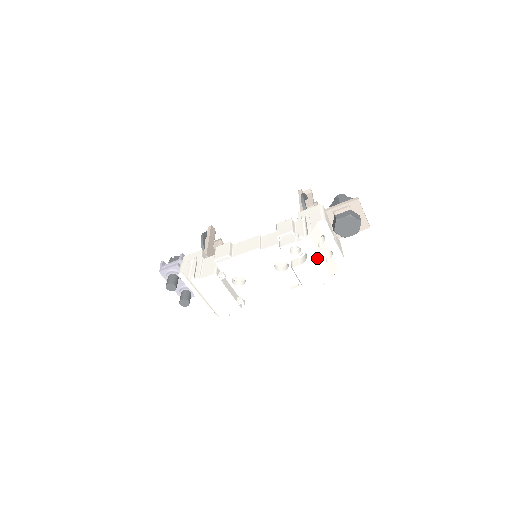
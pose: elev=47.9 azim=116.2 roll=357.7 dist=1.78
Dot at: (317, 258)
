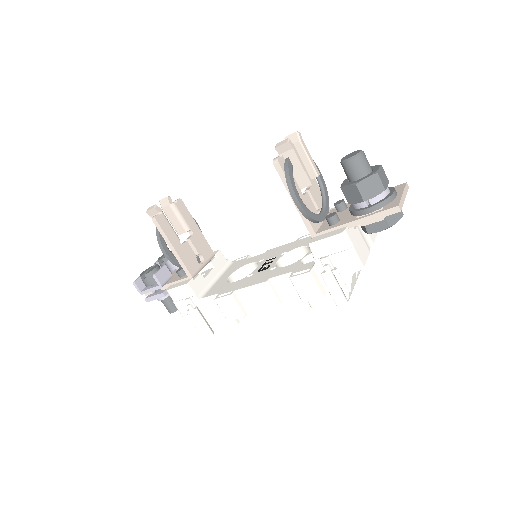
Dot at: occluded
